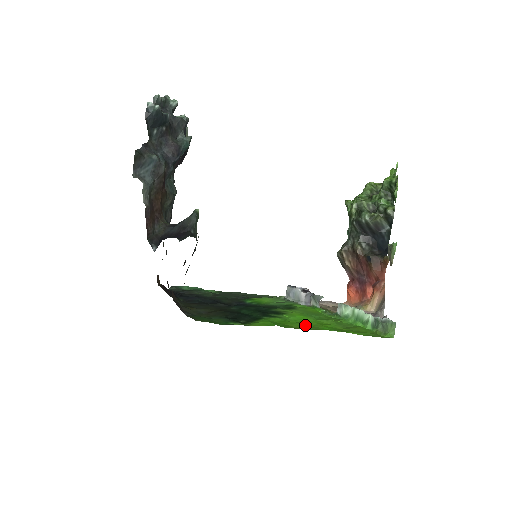
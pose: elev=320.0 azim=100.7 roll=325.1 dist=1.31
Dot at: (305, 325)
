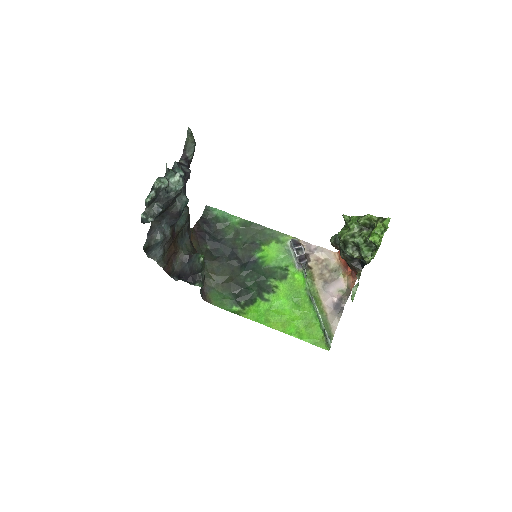
Dot at: (280, 320)
